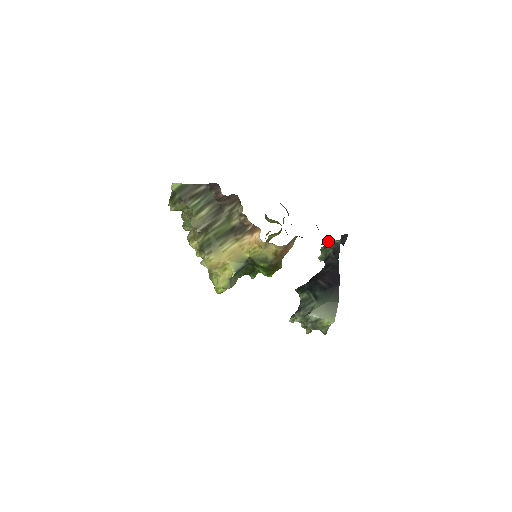
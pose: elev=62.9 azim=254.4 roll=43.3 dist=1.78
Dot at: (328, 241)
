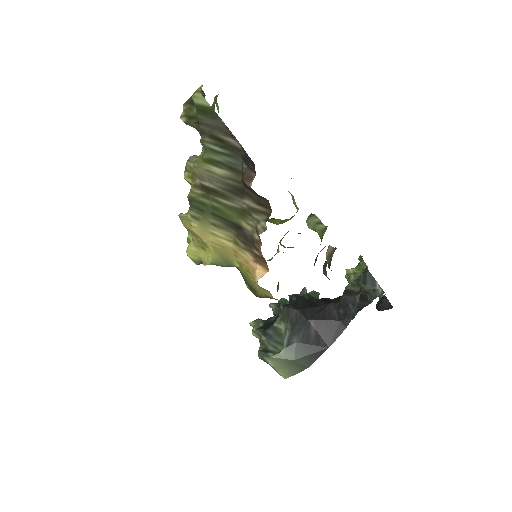
Dot at: (371, 274)
